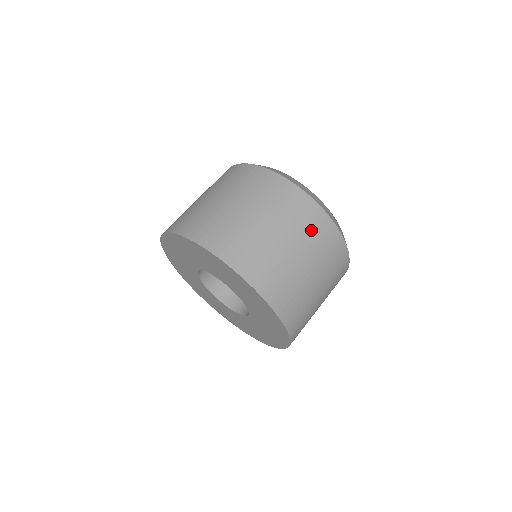
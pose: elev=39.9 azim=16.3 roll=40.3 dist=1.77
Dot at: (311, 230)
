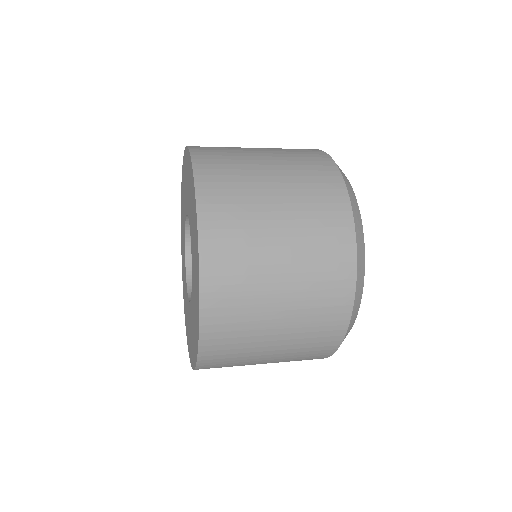
Dot at: (301, 358)
